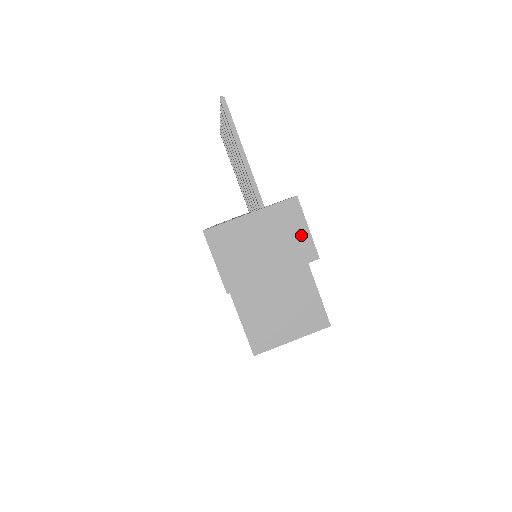
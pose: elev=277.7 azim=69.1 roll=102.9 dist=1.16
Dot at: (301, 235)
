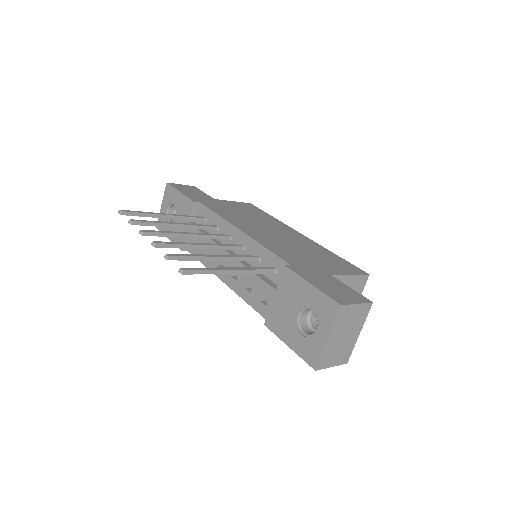
Dot at: (357, 310)
